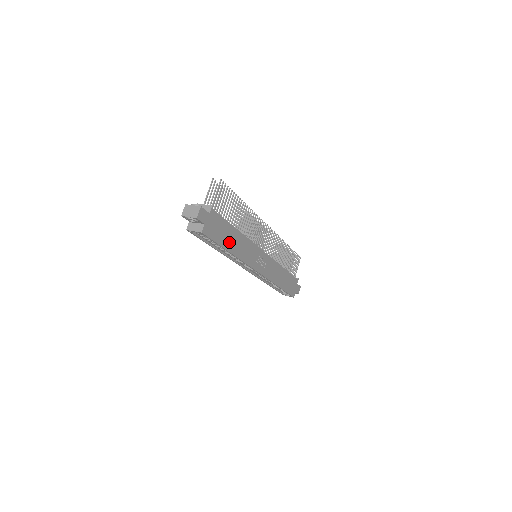
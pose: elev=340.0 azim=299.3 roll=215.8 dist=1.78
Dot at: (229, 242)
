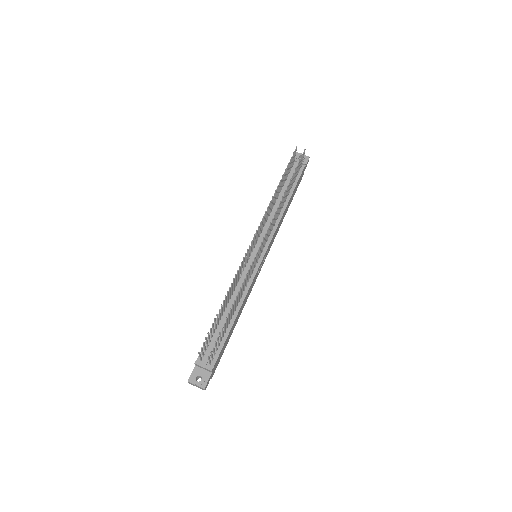
Dot at: (232, 329)
